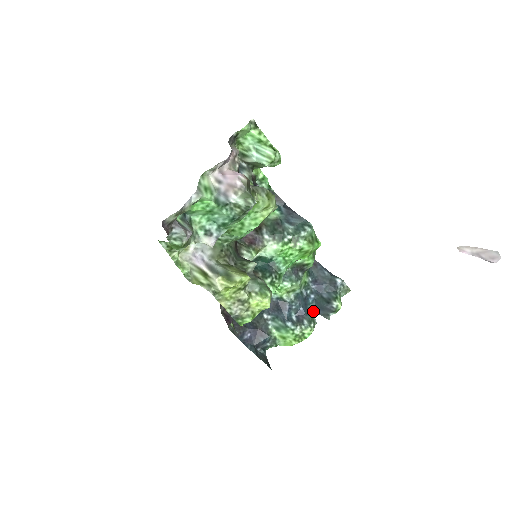
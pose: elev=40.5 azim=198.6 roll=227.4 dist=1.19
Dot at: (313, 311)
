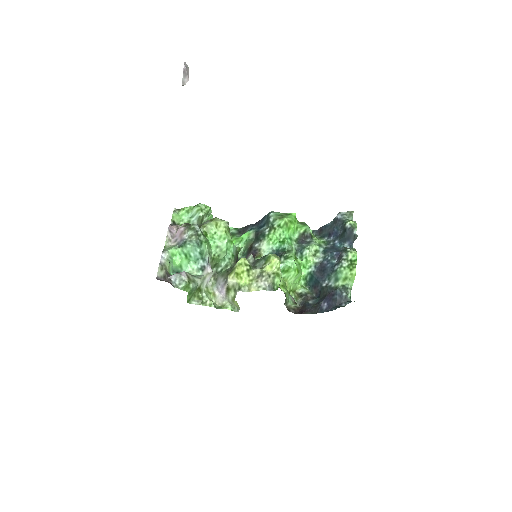
Dot at: (348, 247)
